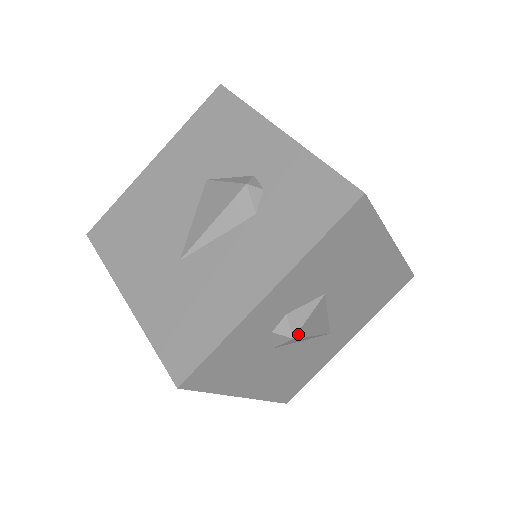
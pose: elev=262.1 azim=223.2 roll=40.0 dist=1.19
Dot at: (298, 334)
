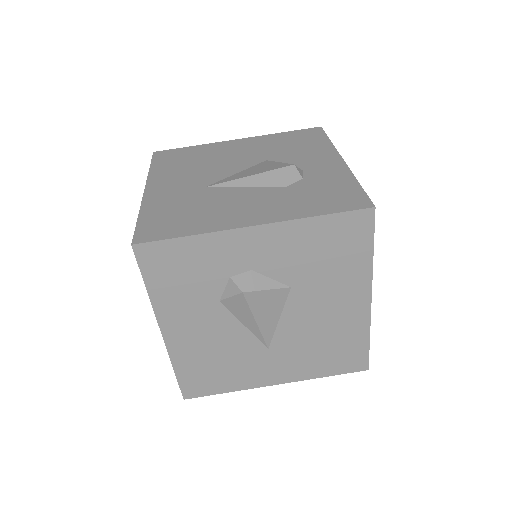
Dot at: (248, 295)
